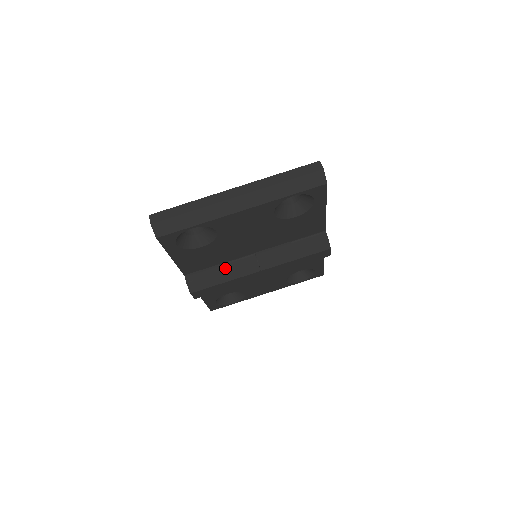
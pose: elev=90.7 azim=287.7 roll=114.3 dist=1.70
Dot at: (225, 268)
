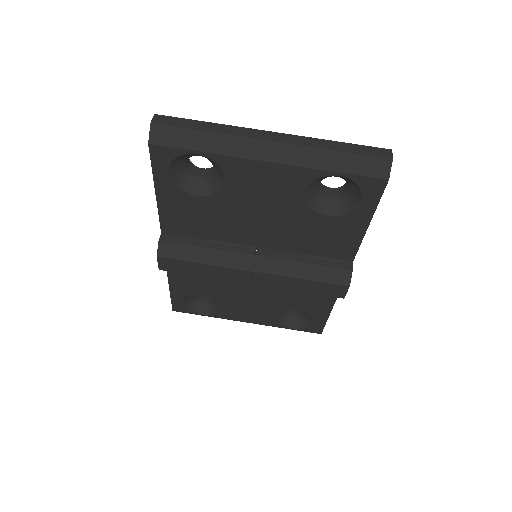
Dot at: (213, 246)
